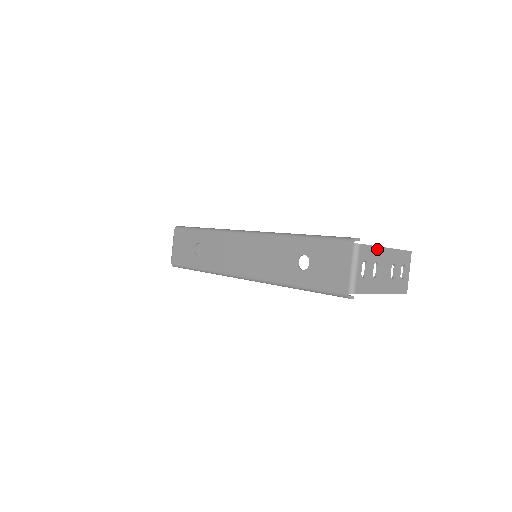
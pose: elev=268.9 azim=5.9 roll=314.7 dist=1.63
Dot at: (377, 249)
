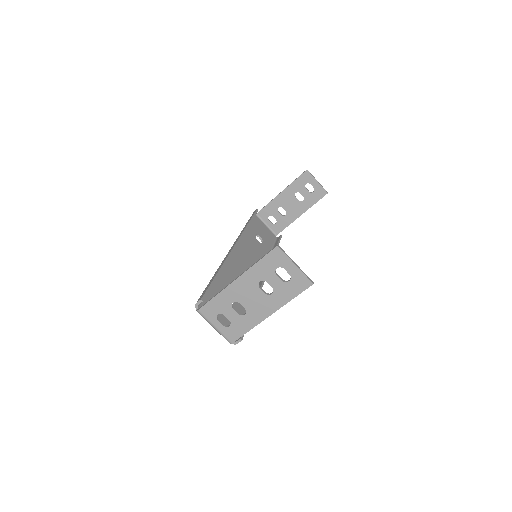
Dot at: (222, 294)
